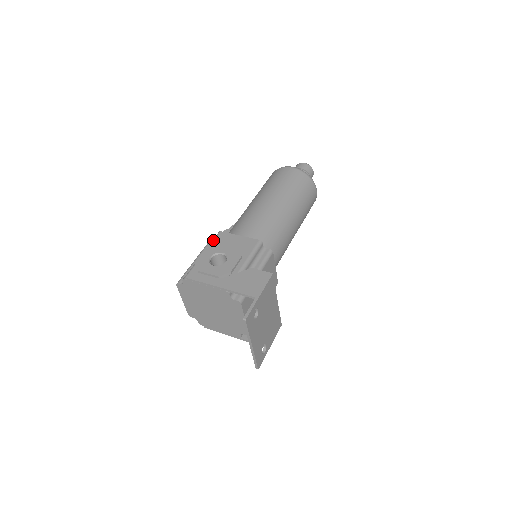
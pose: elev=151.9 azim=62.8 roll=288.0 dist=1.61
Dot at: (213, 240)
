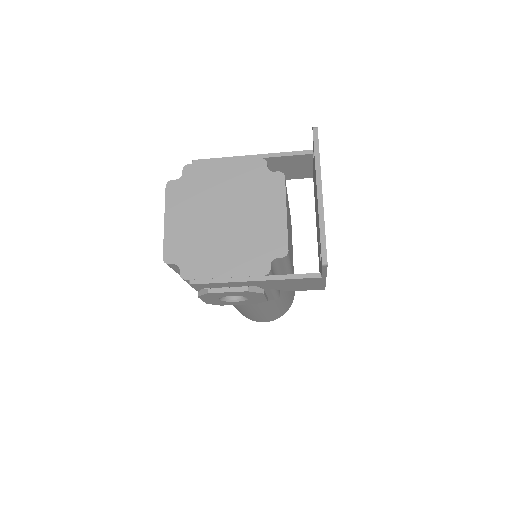
Dot at: occluded
